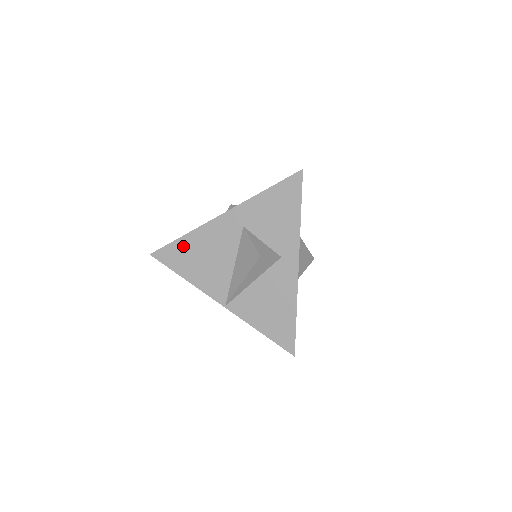
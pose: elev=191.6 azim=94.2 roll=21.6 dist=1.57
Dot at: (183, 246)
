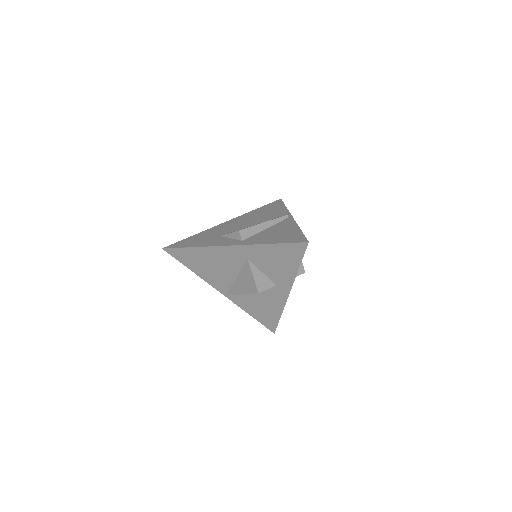
Dot at: (192, 253)
